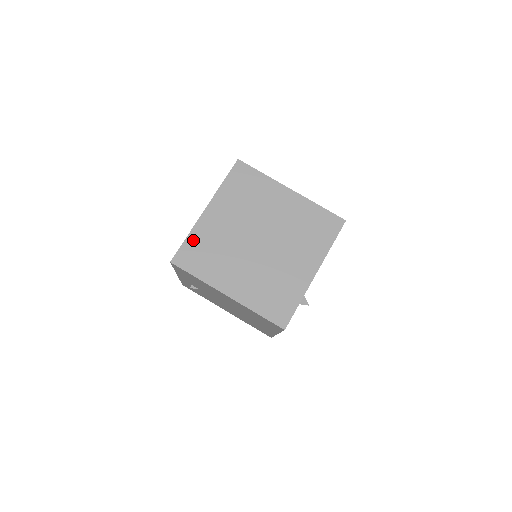
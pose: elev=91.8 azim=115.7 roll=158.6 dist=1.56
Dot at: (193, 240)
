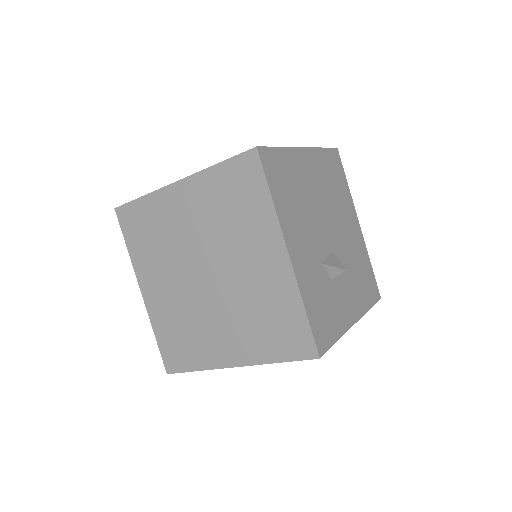
Dot at: (161, 335)
